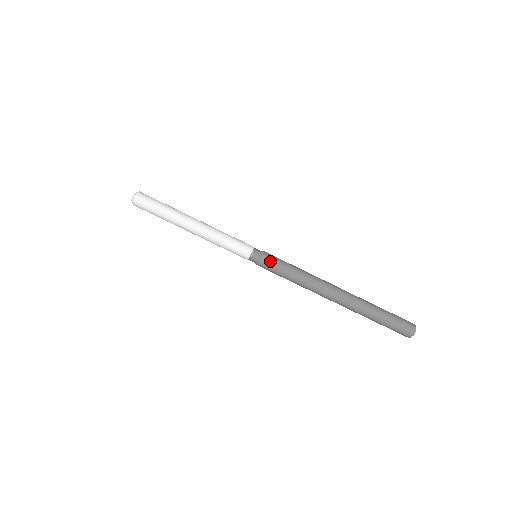
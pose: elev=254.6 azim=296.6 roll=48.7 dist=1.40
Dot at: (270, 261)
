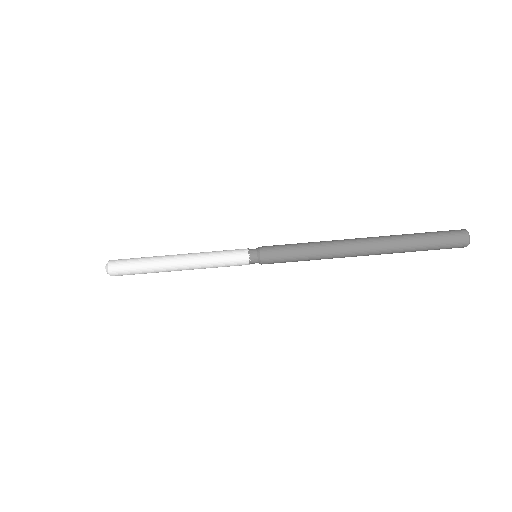
Dot at: (272, 254)
